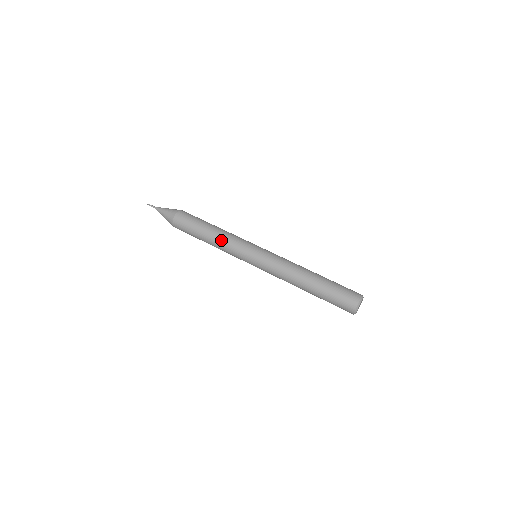
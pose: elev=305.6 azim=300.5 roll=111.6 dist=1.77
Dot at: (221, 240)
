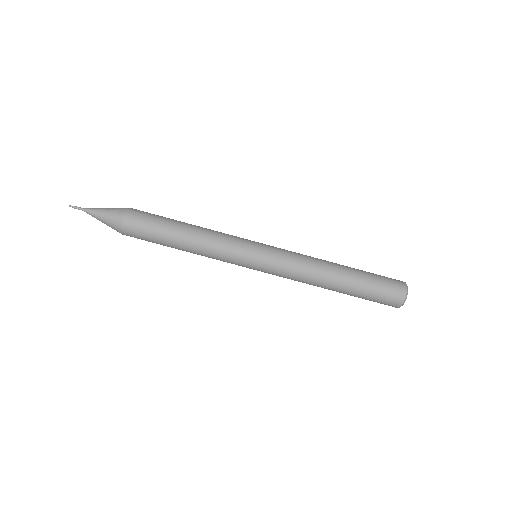
Dot at: (204, 247)
